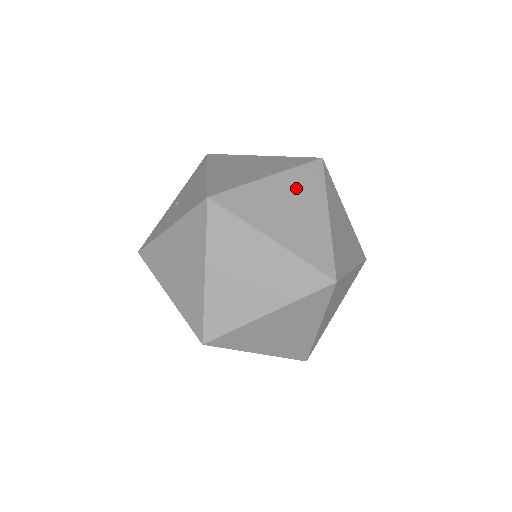
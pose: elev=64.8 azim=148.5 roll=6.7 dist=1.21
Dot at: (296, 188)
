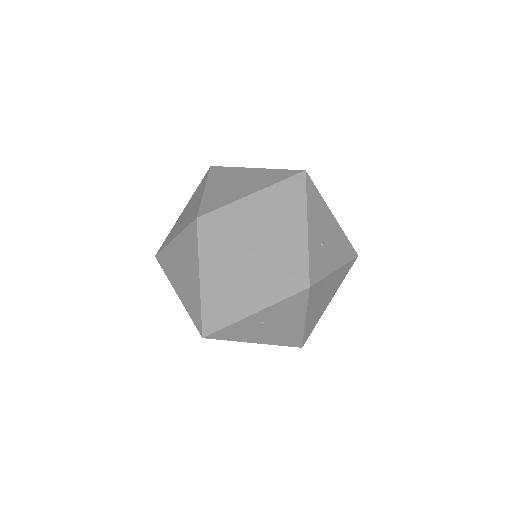
Dot at: occluded
